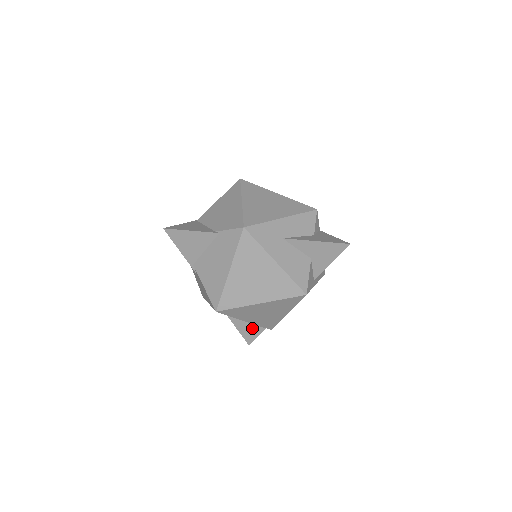
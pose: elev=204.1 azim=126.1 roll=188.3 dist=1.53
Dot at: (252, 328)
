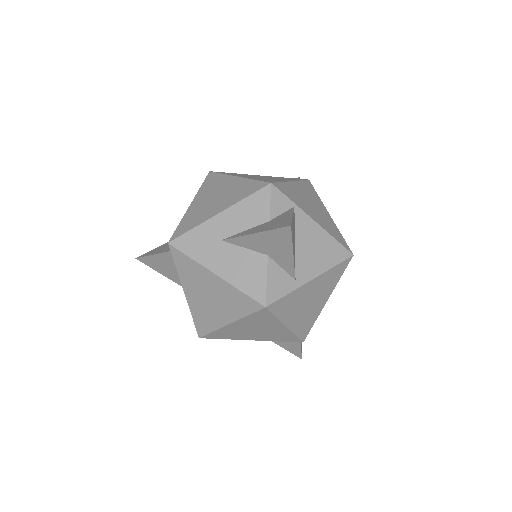
Dot at: occluded
